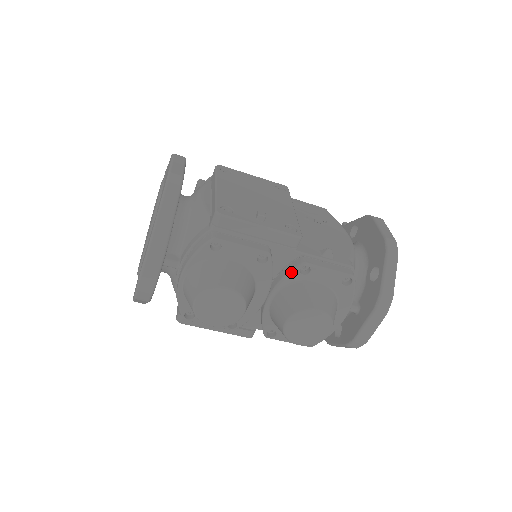
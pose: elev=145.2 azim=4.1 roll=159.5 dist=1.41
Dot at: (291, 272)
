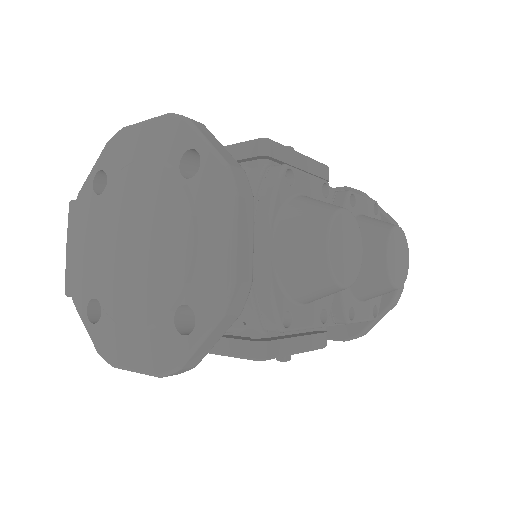
Dot at: (345, 206)
